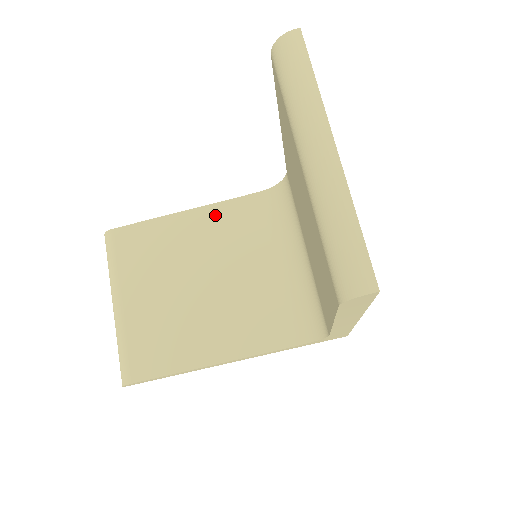
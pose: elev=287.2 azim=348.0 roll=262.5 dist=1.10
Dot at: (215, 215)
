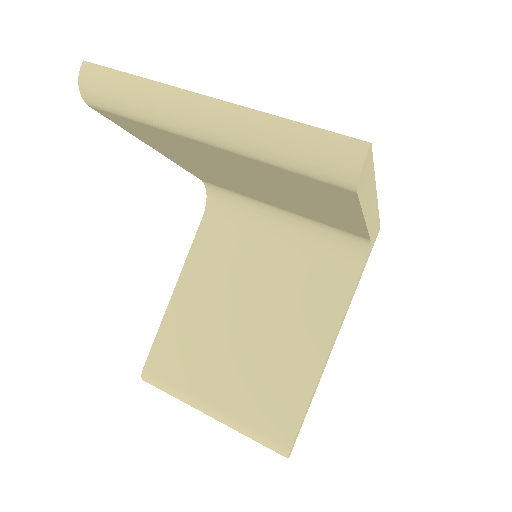
Dot at: (195, 270)
